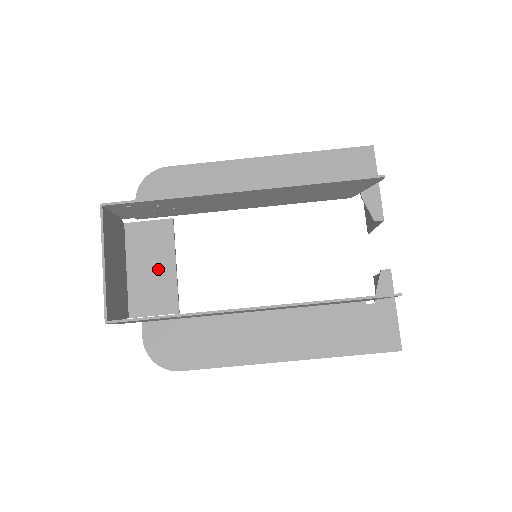
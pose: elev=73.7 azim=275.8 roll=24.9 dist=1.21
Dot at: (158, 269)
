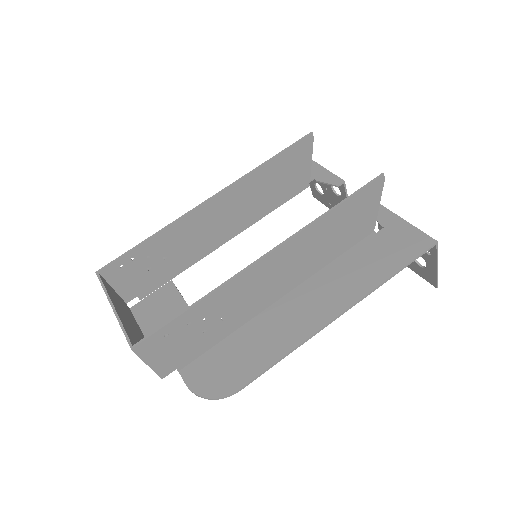
Dot at: occluded
